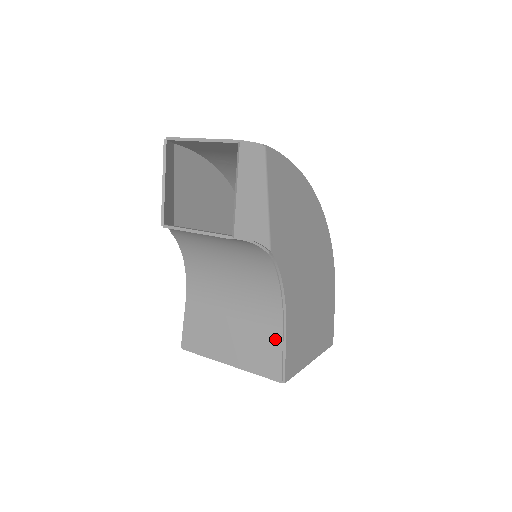
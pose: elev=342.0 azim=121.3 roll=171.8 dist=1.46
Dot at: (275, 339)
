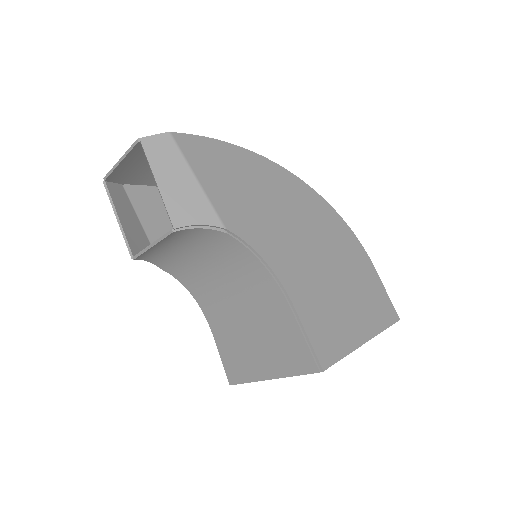
Dot at: (291, 325)
